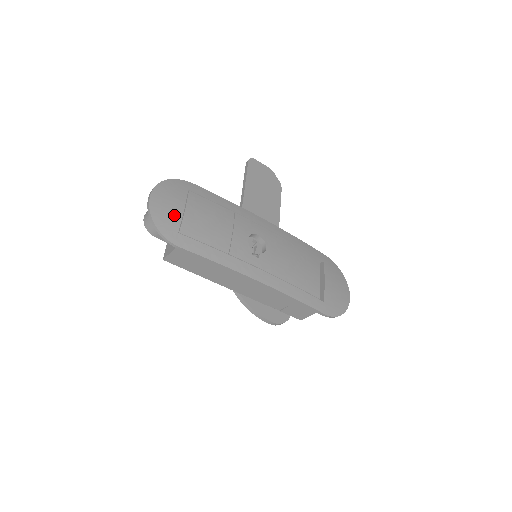
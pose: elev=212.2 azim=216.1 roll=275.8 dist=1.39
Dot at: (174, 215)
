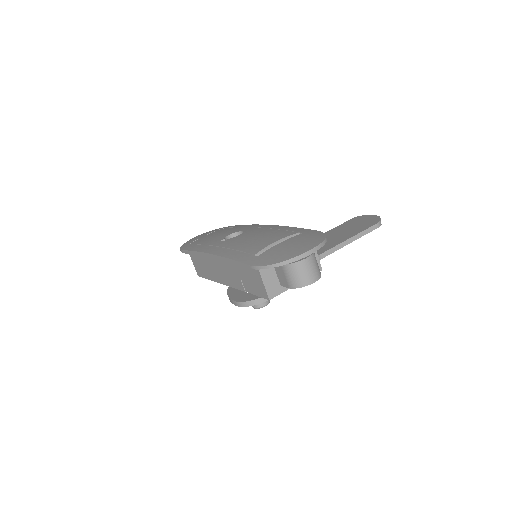
Dot at: (197, 238)
